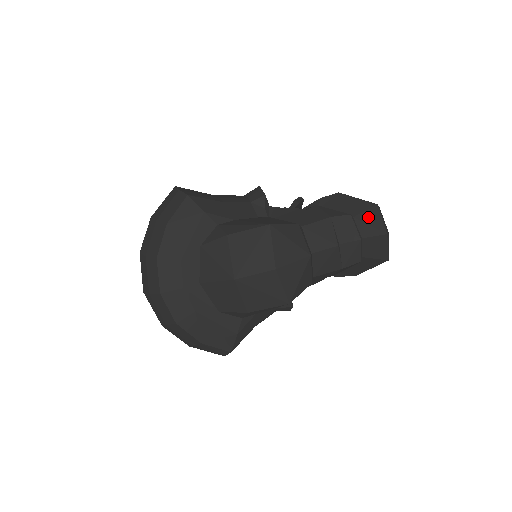
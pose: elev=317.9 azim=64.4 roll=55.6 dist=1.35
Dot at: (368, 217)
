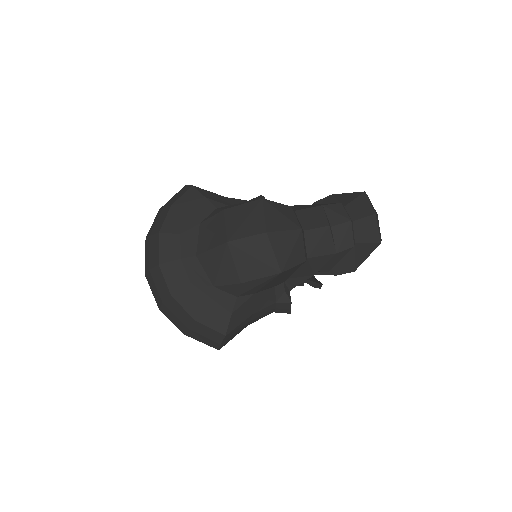
Dot at: (357, 203)
